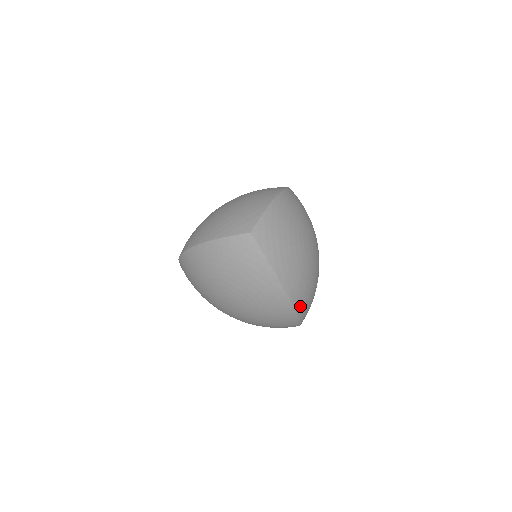
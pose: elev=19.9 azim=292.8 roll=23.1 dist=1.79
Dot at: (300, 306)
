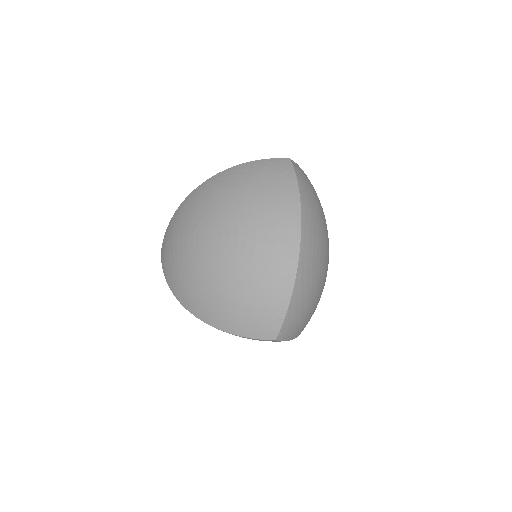
Dot at: occluded
